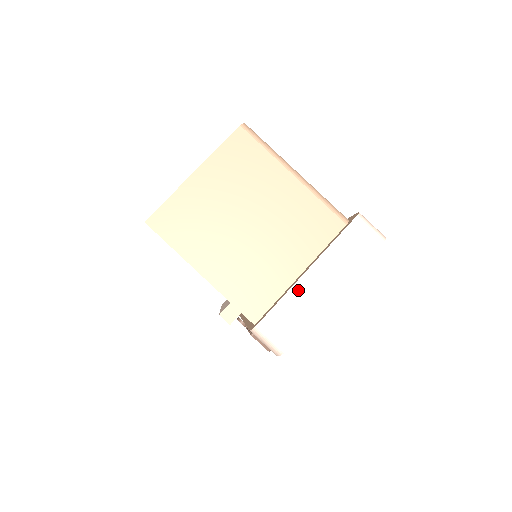
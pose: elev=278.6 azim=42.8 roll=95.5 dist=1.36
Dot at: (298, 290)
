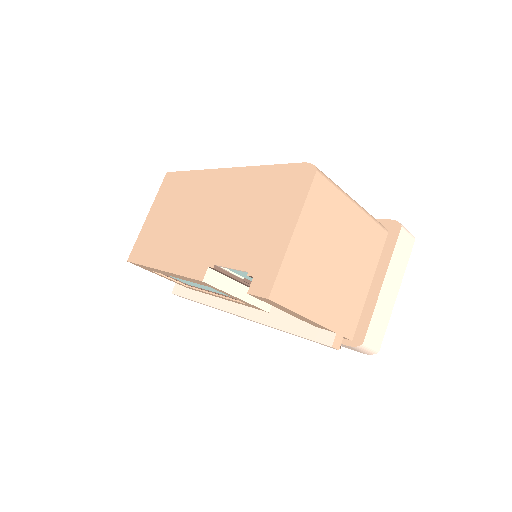
Dot at: (380, 302)
